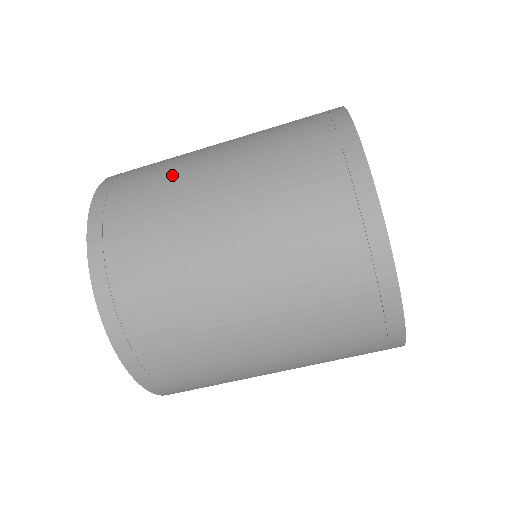
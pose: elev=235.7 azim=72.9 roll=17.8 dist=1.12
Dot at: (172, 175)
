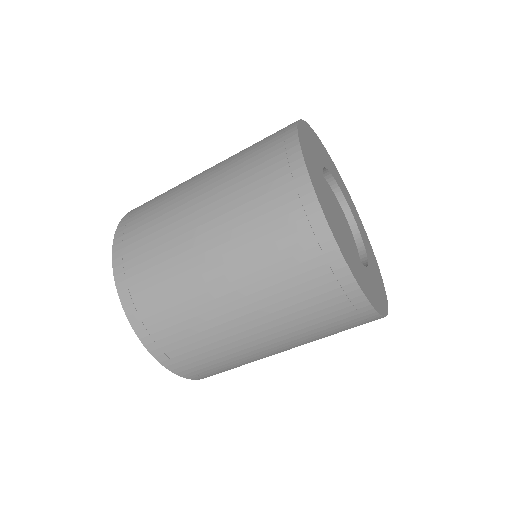
Dot at: (168, 203)
